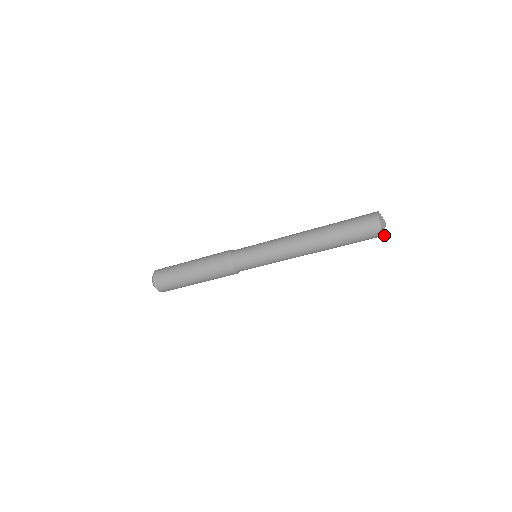
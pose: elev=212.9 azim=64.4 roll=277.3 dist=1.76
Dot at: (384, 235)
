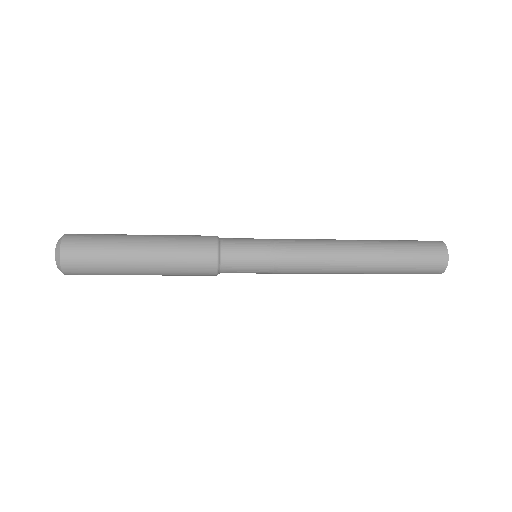
Dot at: occluded
